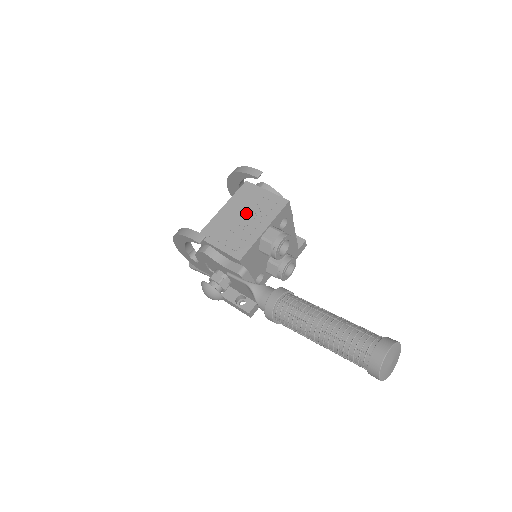
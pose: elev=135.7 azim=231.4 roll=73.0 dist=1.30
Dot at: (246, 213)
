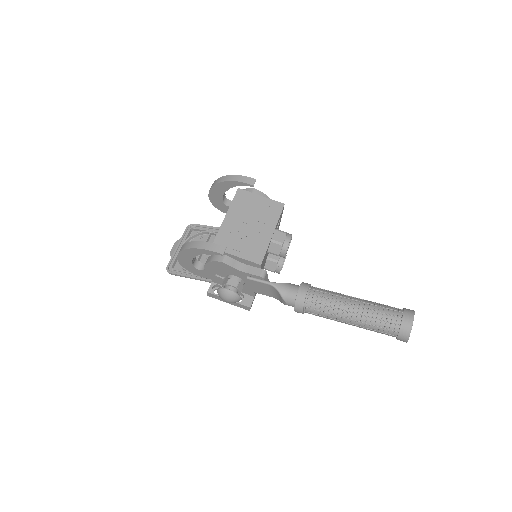
Dot at: (250, 220)
